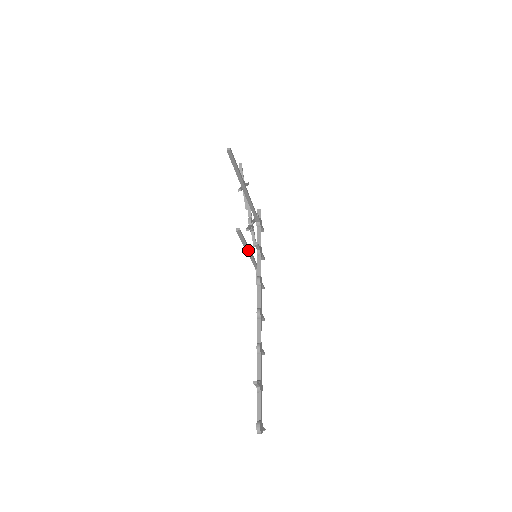
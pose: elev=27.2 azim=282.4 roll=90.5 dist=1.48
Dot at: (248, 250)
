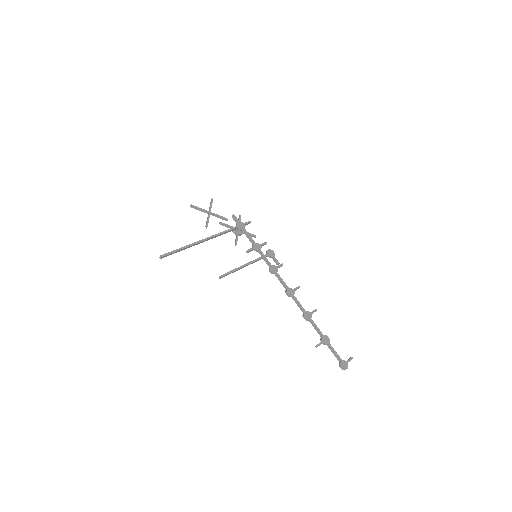
Dot at: occluded
